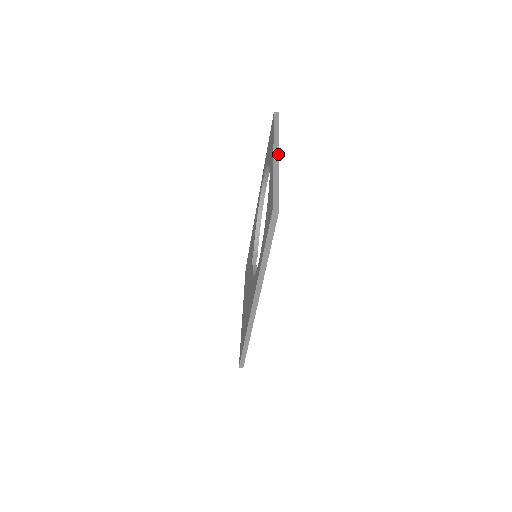
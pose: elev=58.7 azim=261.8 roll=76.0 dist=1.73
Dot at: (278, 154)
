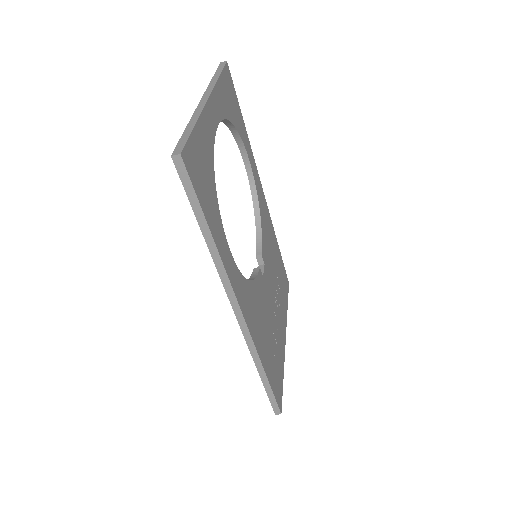
Dot at: (207, 97)
